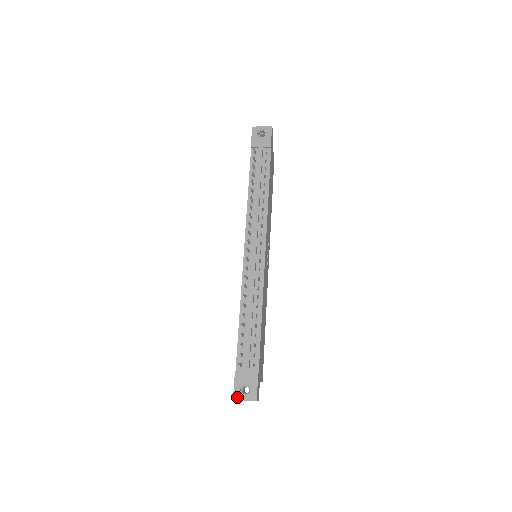
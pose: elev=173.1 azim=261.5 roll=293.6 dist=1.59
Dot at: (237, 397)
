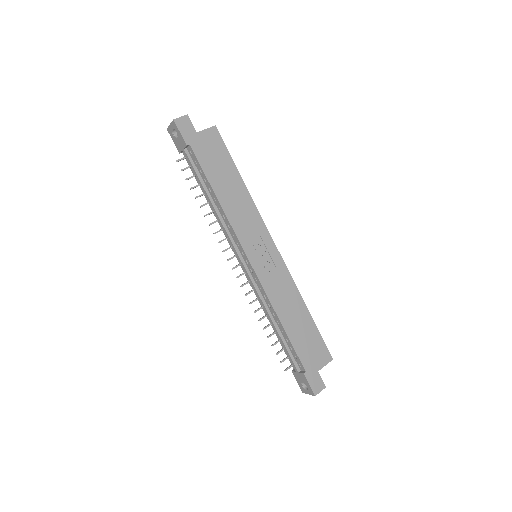
Dot at: (303, 391)
